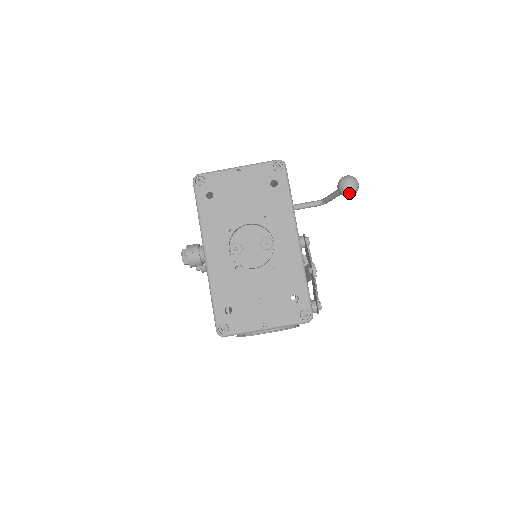
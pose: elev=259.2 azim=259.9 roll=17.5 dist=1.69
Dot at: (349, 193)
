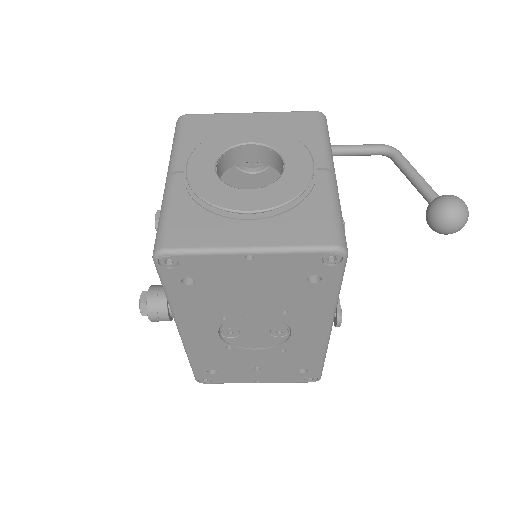
Dot at: (442, 233)
